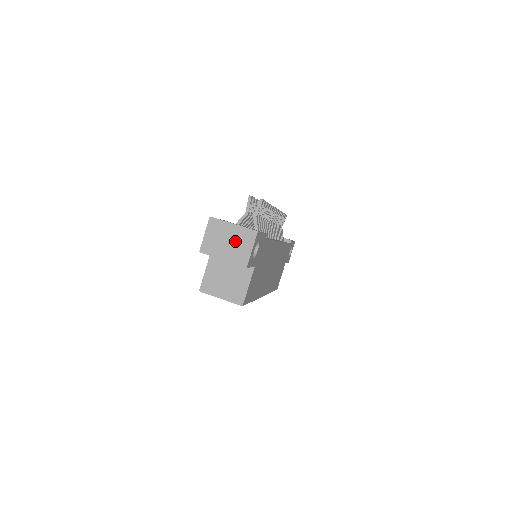
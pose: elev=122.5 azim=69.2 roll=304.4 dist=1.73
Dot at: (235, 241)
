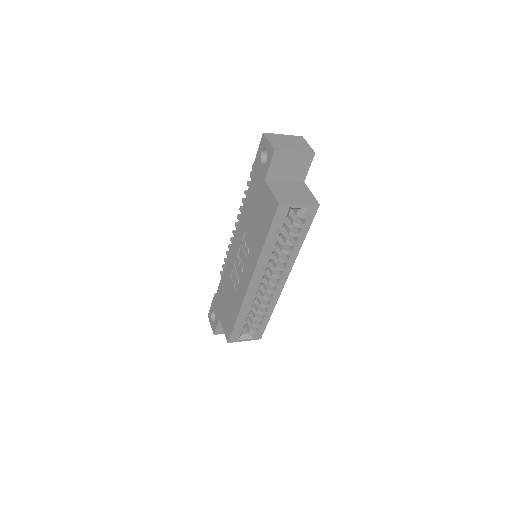
Dot at: (293, 142)
